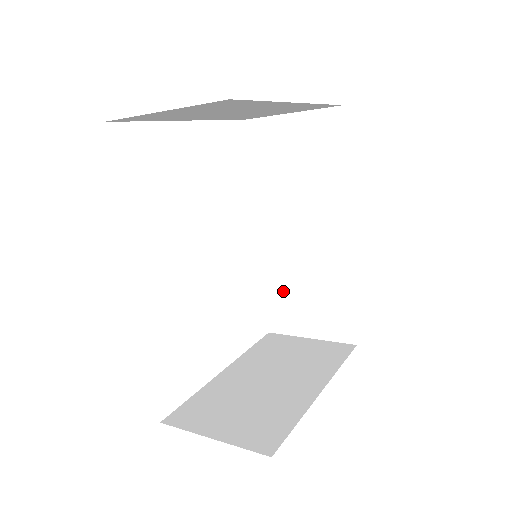
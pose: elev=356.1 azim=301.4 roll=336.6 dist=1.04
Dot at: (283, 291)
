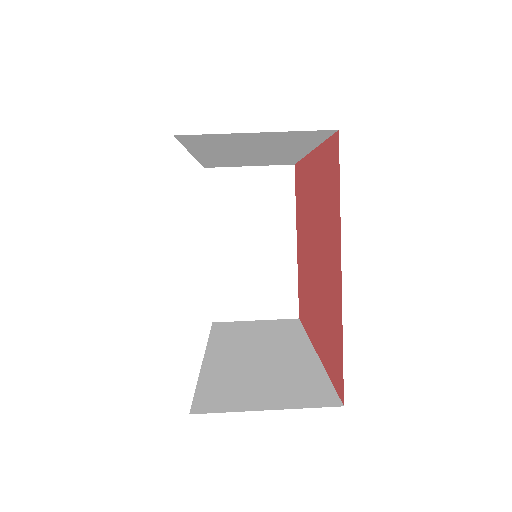
Dot at: occluded
